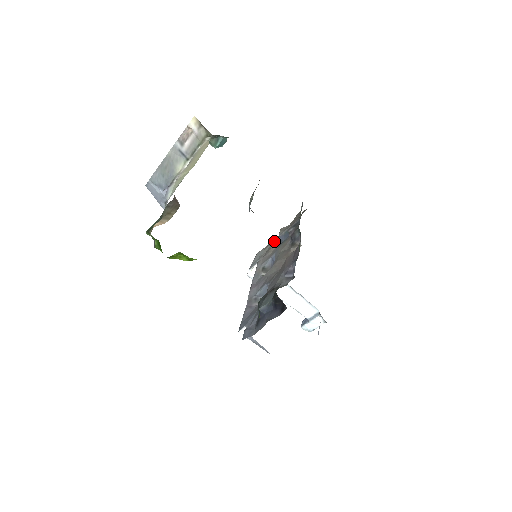
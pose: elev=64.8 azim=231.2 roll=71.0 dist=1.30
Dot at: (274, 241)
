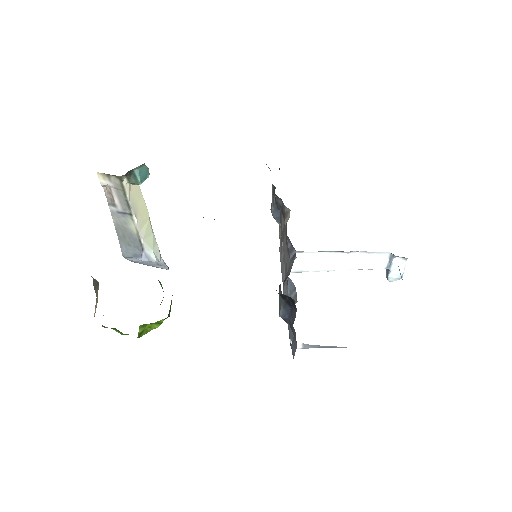
Dot at: occluded
